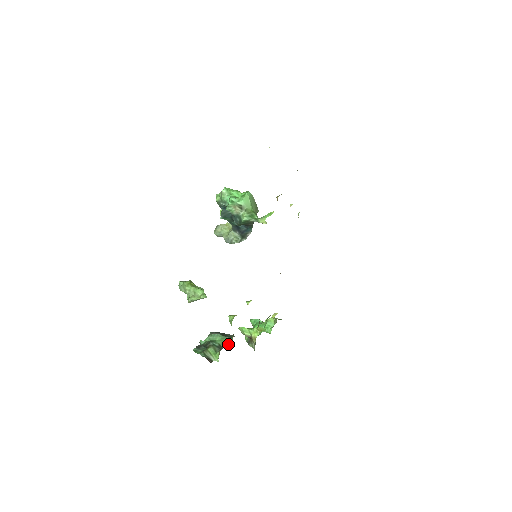
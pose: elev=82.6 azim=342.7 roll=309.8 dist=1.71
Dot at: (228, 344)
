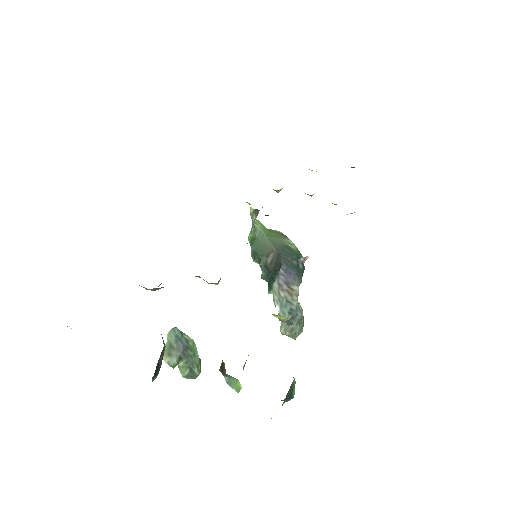
Dot at: occluded
